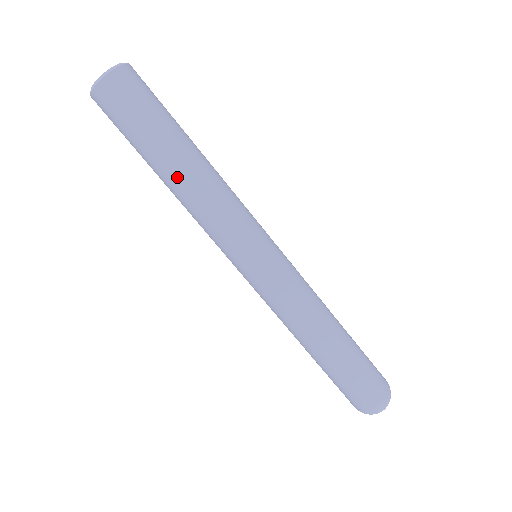
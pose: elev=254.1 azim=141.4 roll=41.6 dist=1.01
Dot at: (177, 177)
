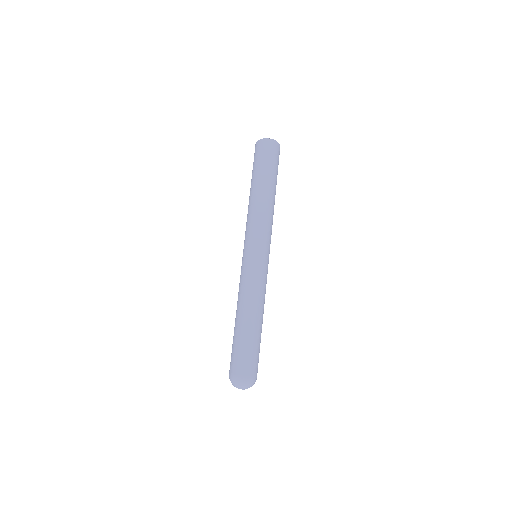
Dot at: (268, 194)
